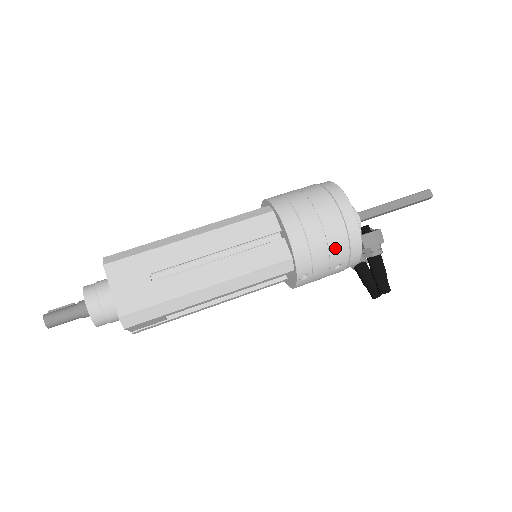
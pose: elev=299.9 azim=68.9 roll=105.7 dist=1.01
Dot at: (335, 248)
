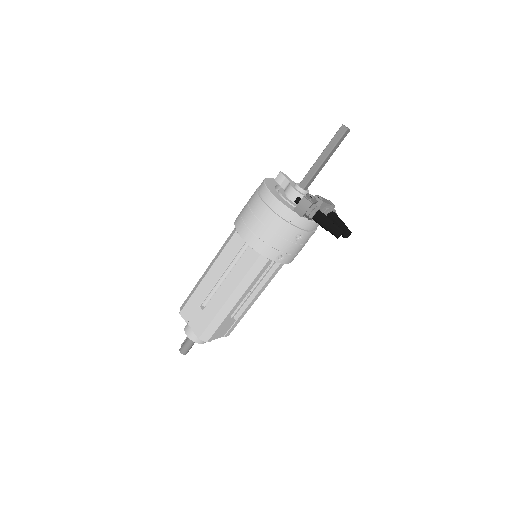
Dot at: (281, 231)
